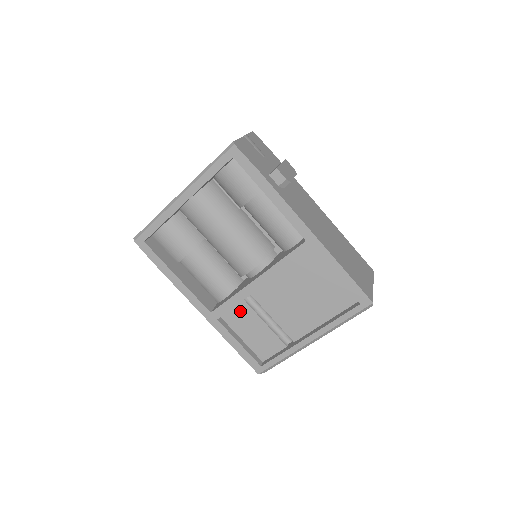
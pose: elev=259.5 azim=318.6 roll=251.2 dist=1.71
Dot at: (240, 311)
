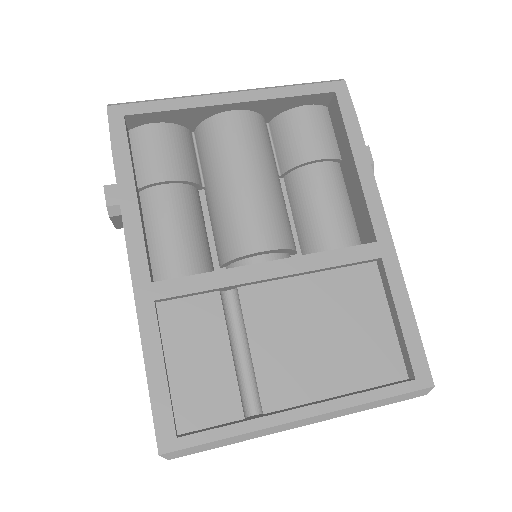
Dot at: (200, 310)
